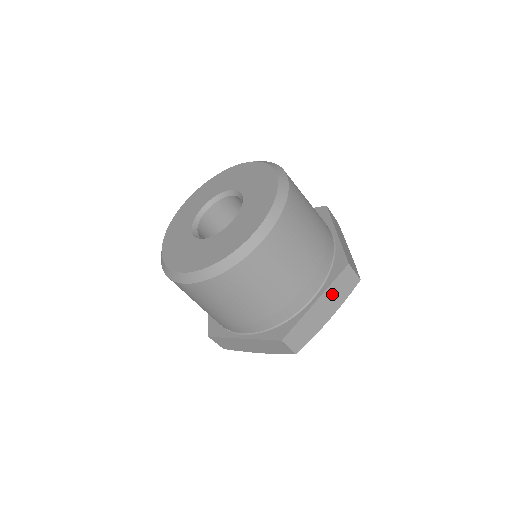
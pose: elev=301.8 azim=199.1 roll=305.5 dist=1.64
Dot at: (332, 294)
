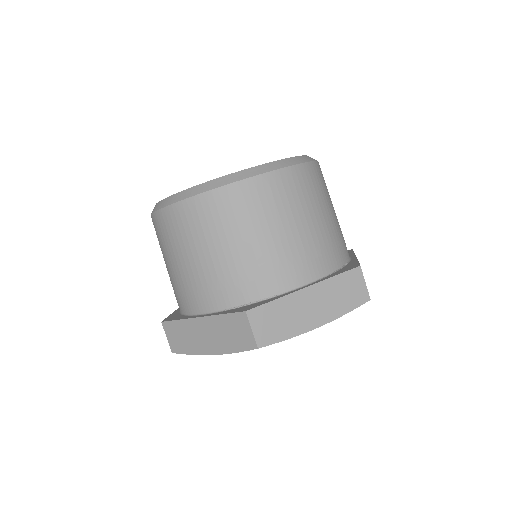
Dot at: occluded
